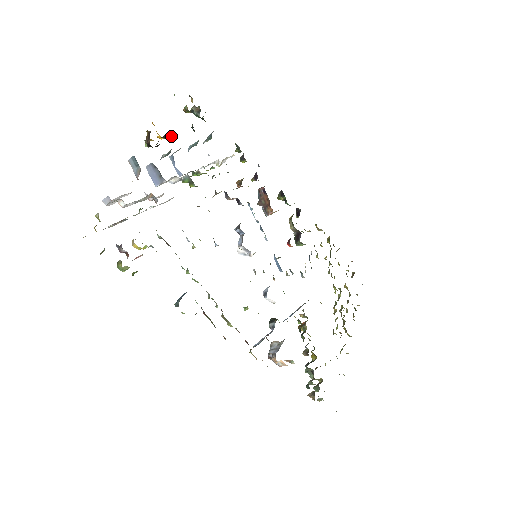
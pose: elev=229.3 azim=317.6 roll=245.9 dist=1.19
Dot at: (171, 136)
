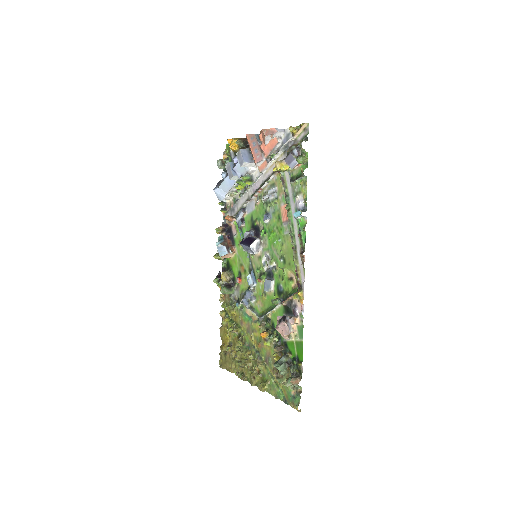
Dot at: occluded
